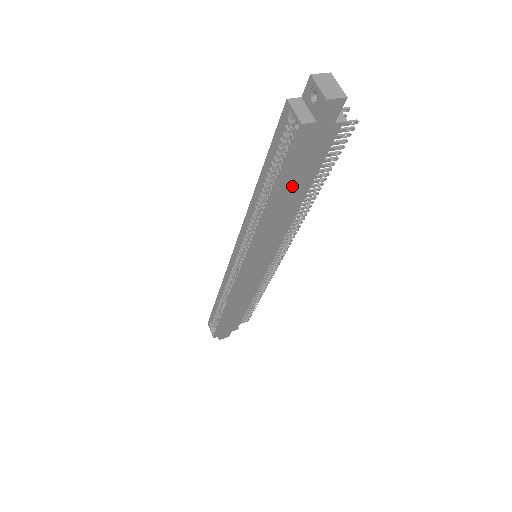
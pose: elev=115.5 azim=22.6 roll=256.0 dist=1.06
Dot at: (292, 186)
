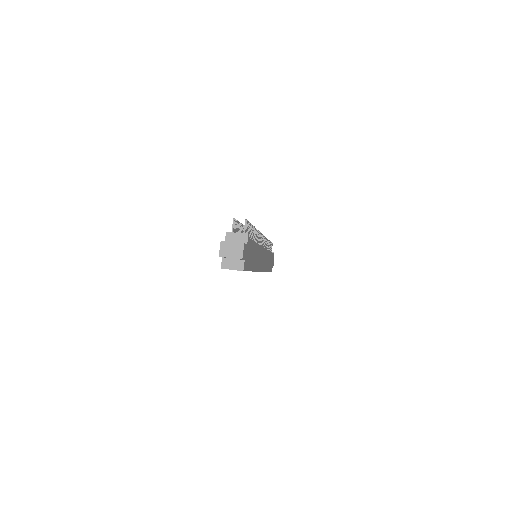
Dot at: (253, 258)
